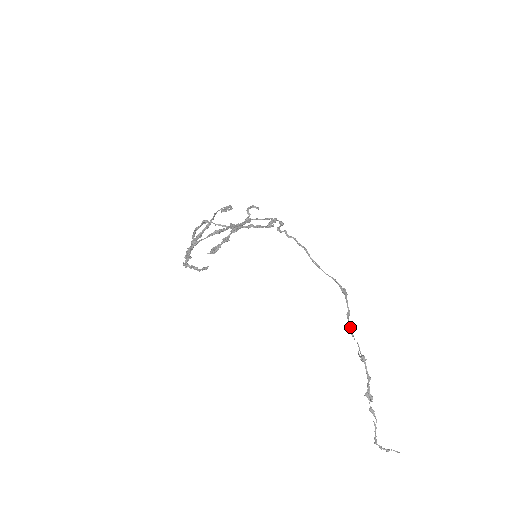
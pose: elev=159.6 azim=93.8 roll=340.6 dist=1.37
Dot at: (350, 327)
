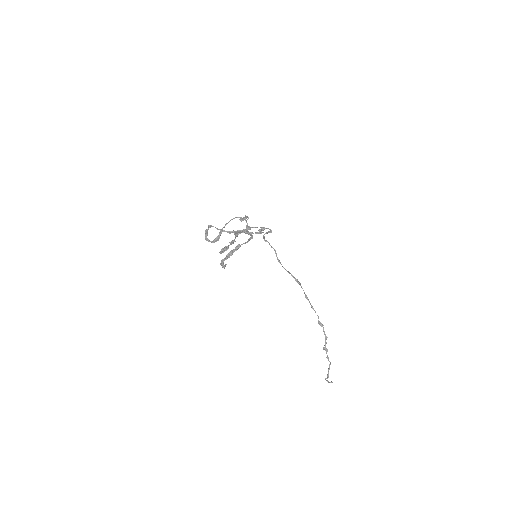
Dot at: occluded
